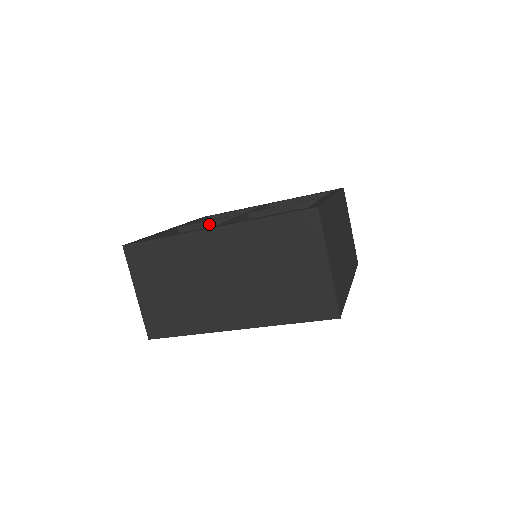
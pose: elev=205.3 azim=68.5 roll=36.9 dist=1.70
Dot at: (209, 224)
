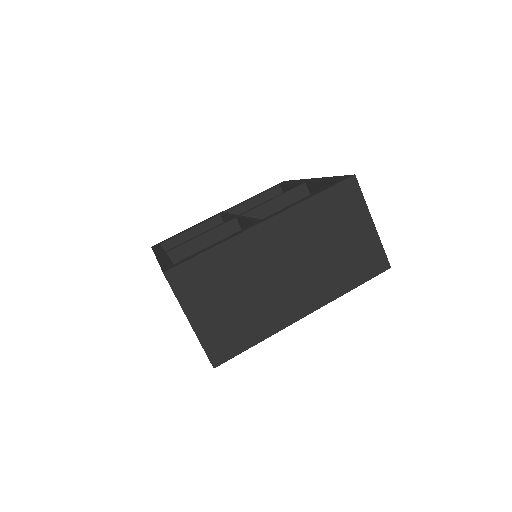
Dot at: (228, 218)
